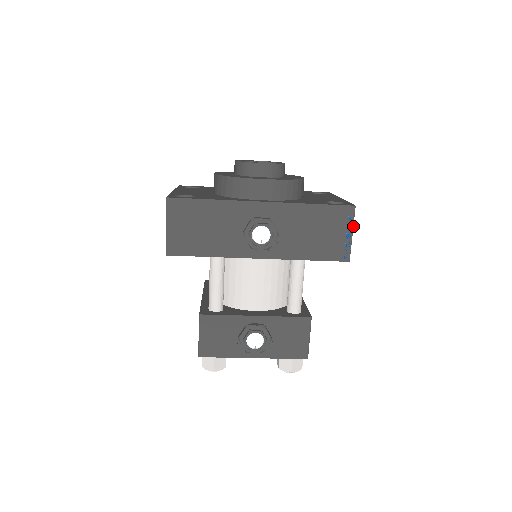
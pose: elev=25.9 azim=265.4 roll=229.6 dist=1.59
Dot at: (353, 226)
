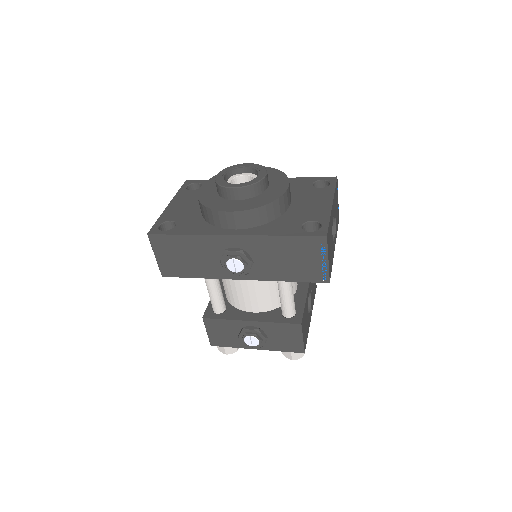
Dot at: (328, 253)
